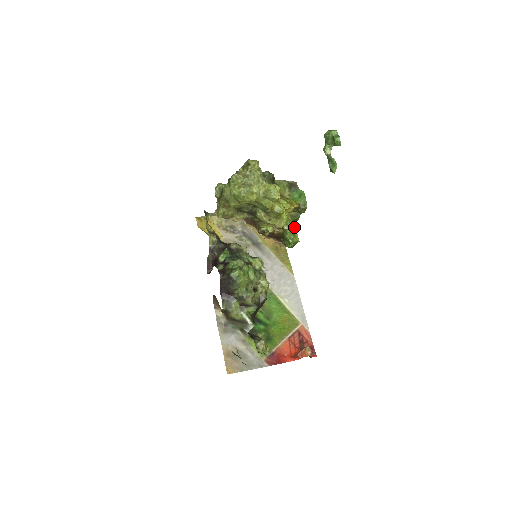
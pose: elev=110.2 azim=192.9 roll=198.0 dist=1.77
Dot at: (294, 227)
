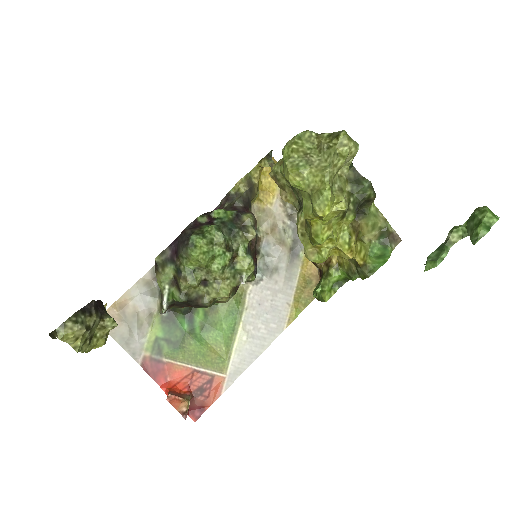
Dot at: (342, 282)
